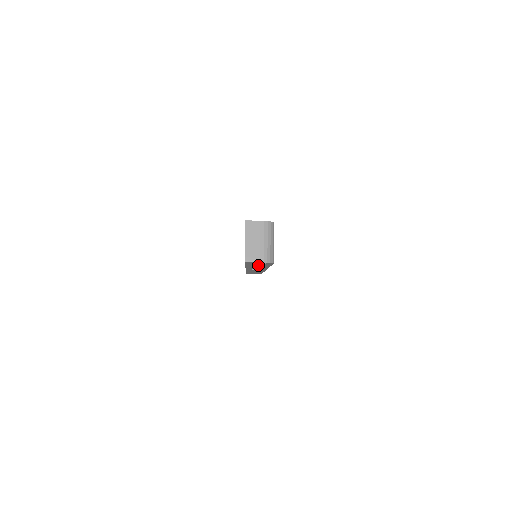
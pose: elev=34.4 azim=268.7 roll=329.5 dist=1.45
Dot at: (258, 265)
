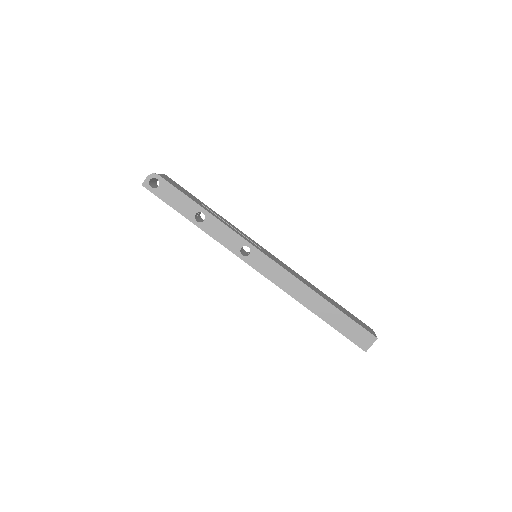
Dot at: (180, 202)
